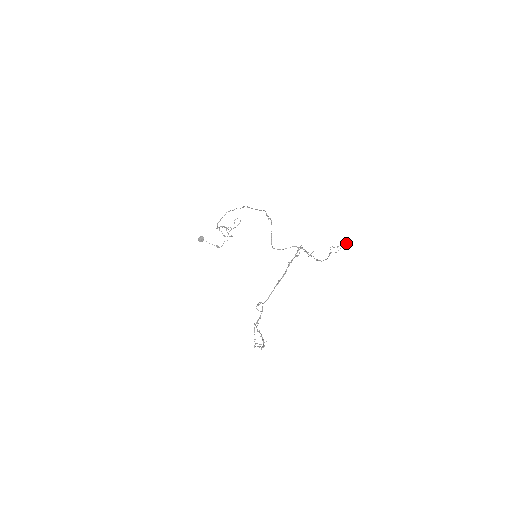
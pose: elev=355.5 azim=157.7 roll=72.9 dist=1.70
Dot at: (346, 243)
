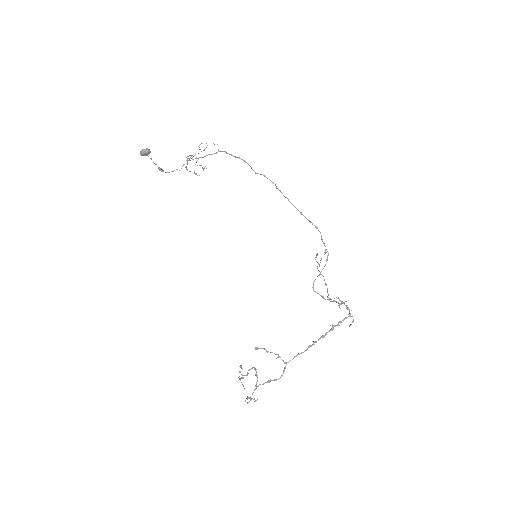
Dot at: (326, 252)
